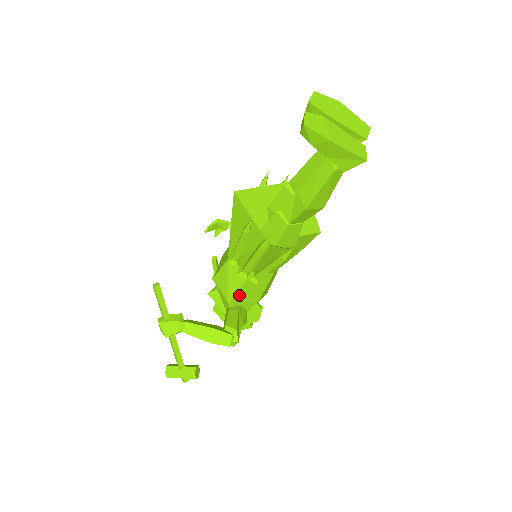
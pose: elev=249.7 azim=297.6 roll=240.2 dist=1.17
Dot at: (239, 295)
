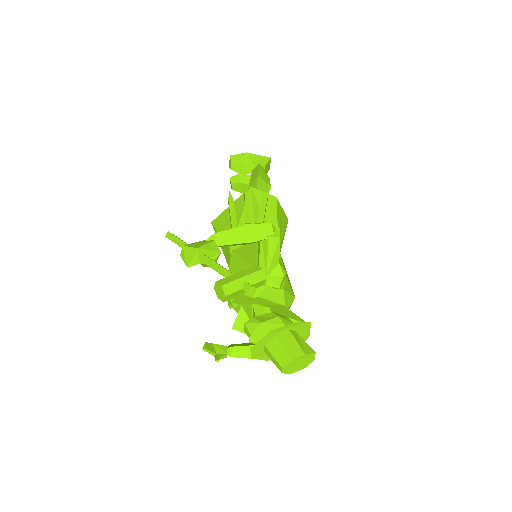
Dot at: occluded
